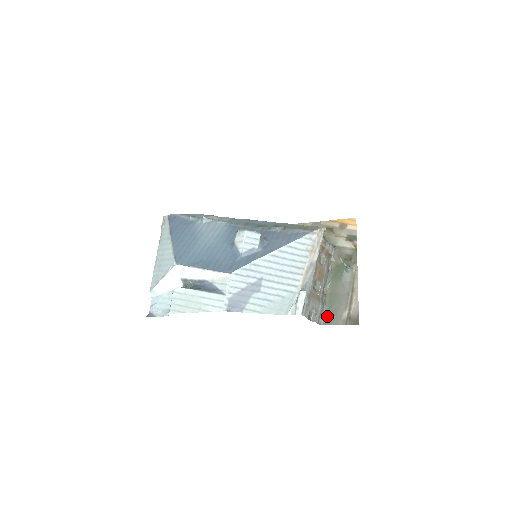
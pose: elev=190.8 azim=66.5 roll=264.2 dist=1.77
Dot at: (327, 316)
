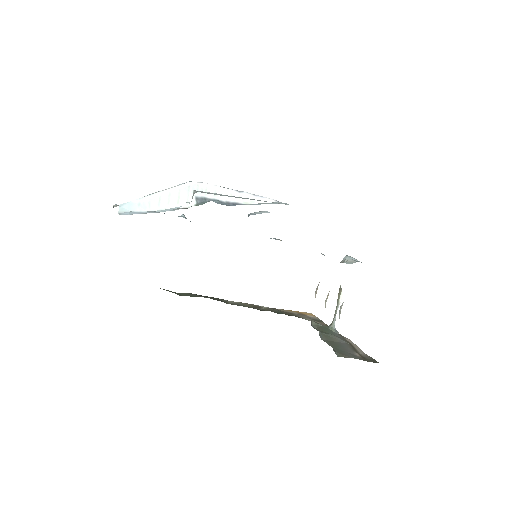
Dot at: (338, 352)
